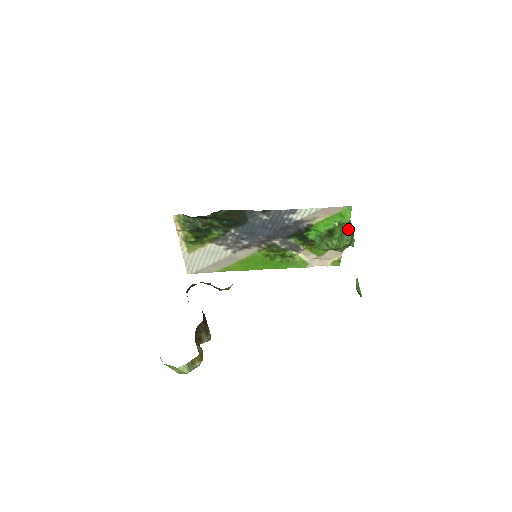
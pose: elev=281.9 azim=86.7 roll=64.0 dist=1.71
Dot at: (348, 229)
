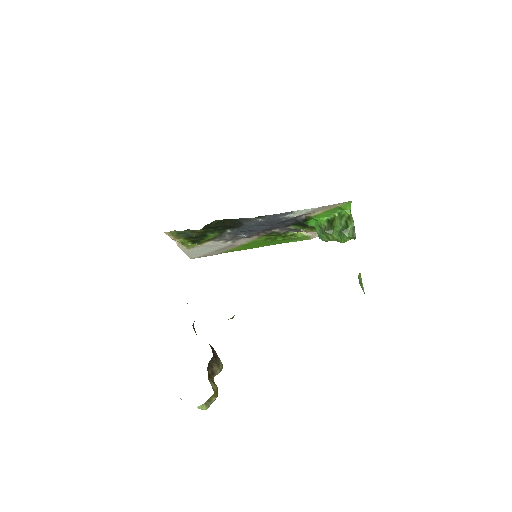
Dot at: (348, 224)
